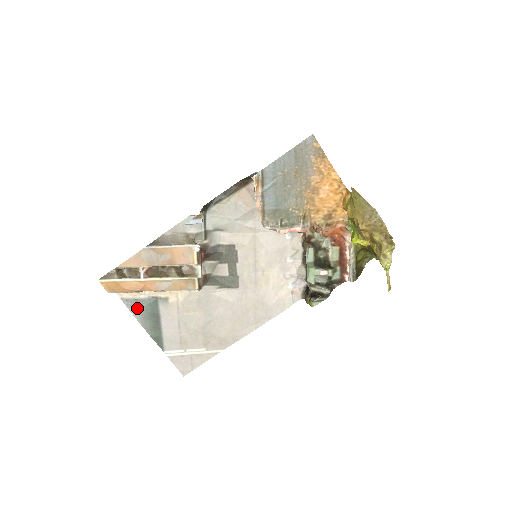
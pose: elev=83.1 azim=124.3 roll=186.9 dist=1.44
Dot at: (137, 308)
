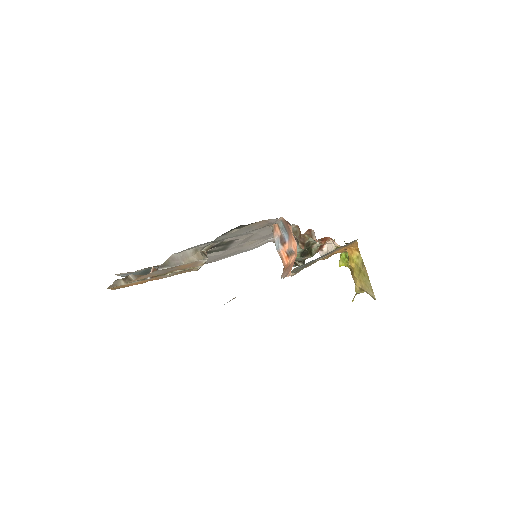
Dot at: occluded
